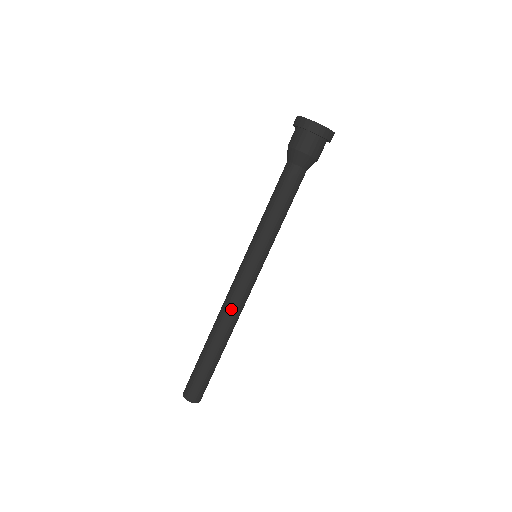
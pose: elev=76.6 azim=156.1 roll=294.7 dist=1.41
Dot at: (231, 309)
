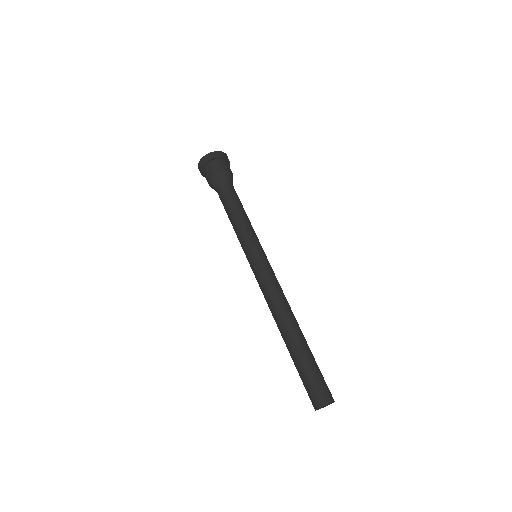
Dot at: (278, 298)
